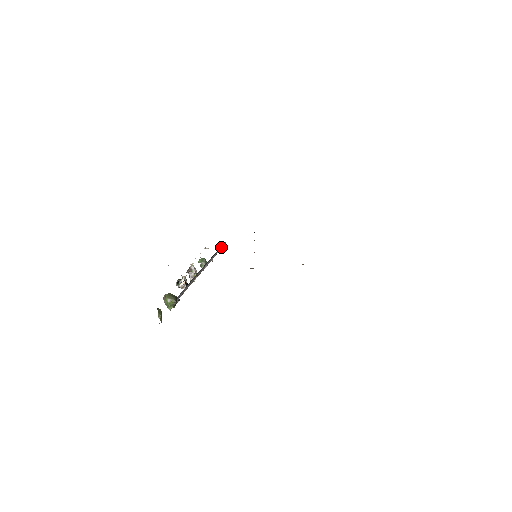
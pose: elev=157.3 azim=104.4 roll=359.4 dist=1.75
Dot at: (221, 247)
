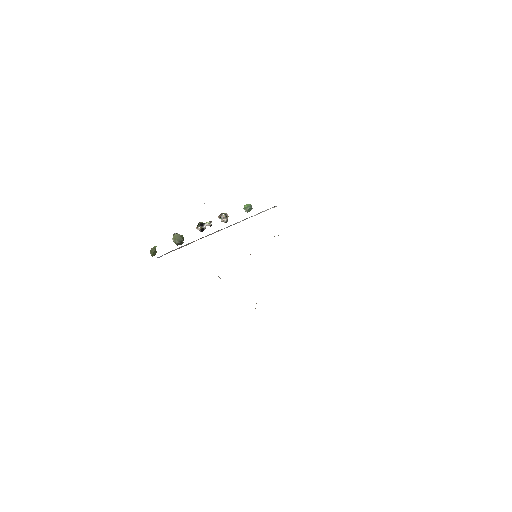
Dot at: occluded
